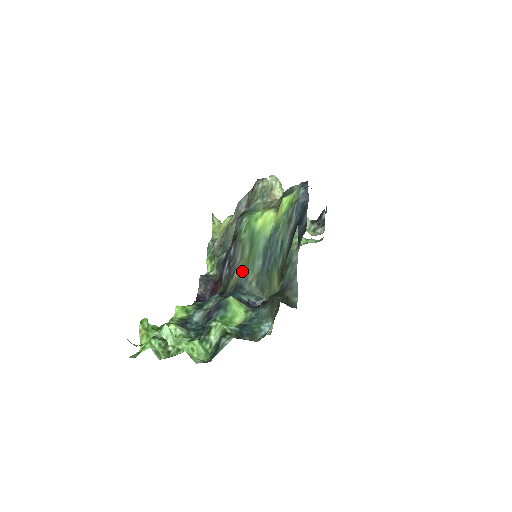
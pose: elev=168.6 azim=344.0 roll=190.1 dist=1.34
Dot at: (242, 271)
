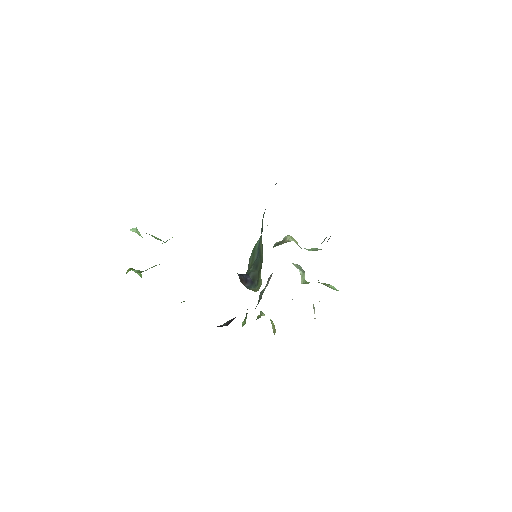
Dot at: (246, 272)
